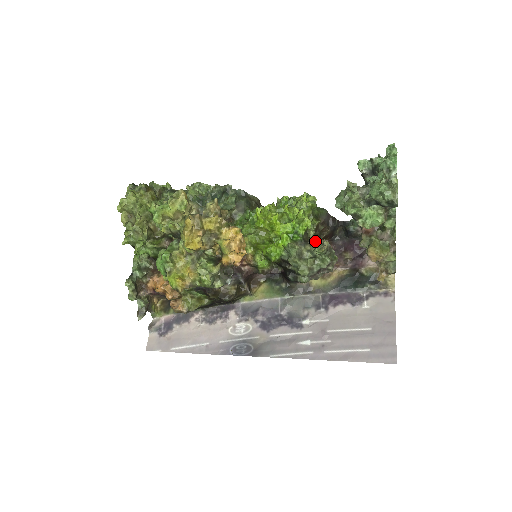
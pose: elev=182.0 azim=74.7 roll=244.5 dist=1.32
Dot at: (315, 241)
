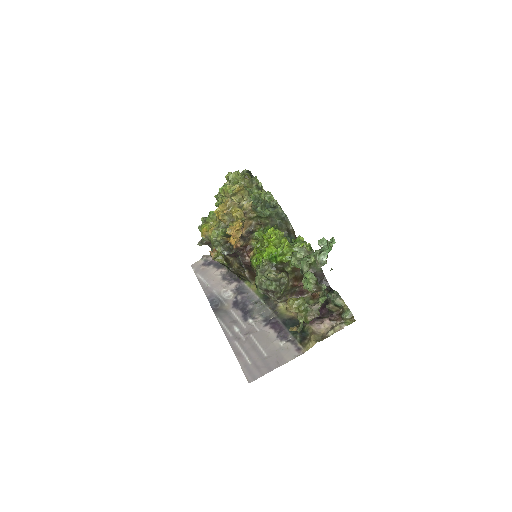
Dot at: (280, 271)
